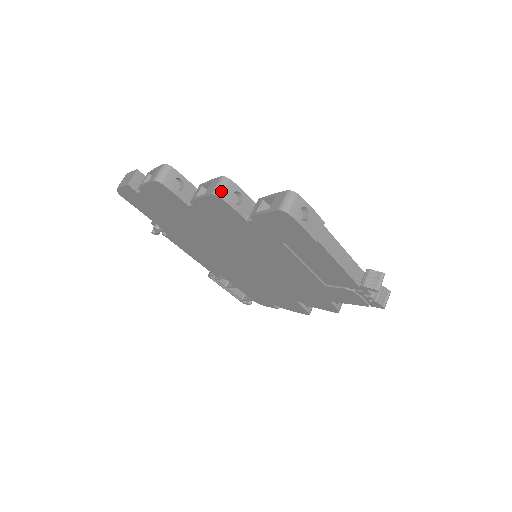
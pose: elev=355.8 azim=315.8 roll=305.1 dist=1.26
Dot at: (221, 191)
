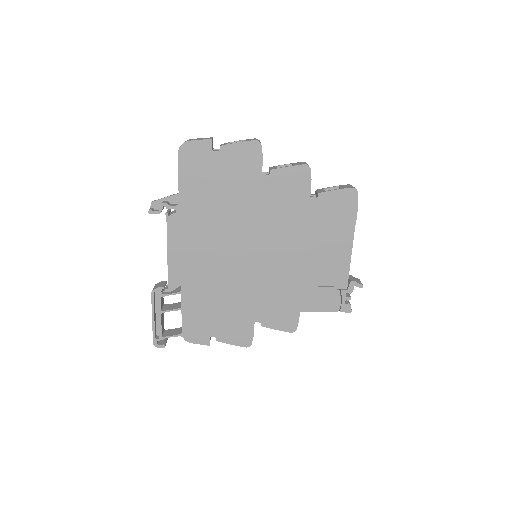
Dot at: (309, 167)
